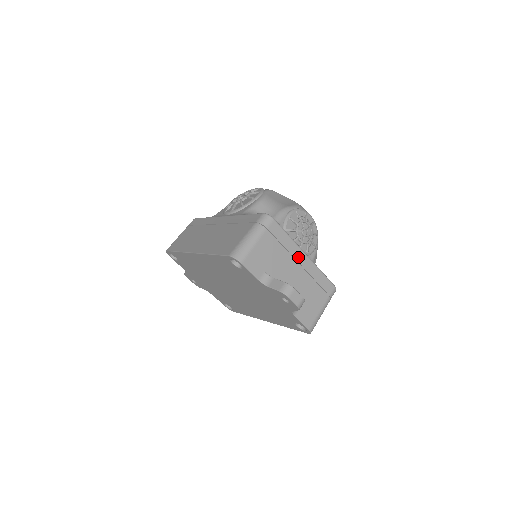
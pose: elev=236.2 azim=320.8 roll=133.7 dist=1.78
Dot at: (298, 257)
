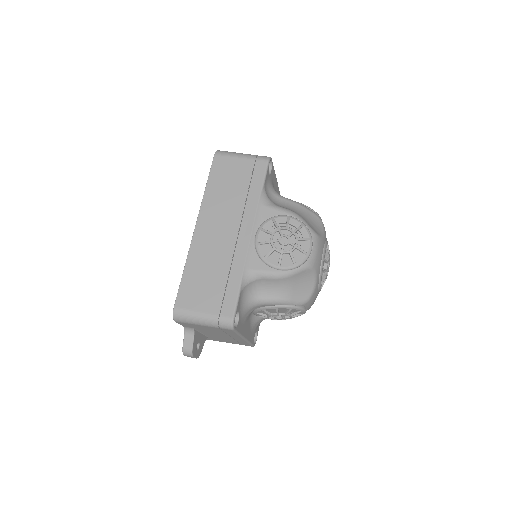
Dot at: (235, 337)
